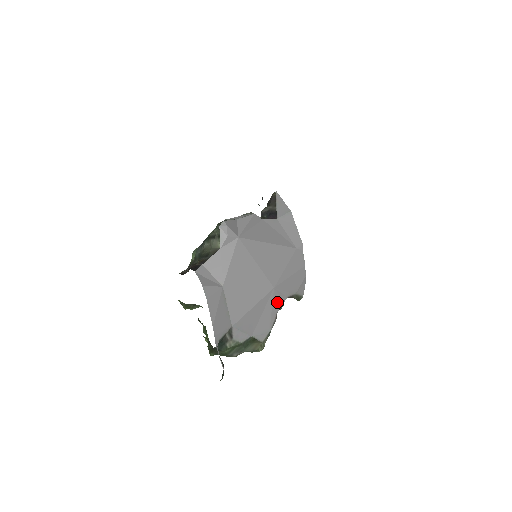
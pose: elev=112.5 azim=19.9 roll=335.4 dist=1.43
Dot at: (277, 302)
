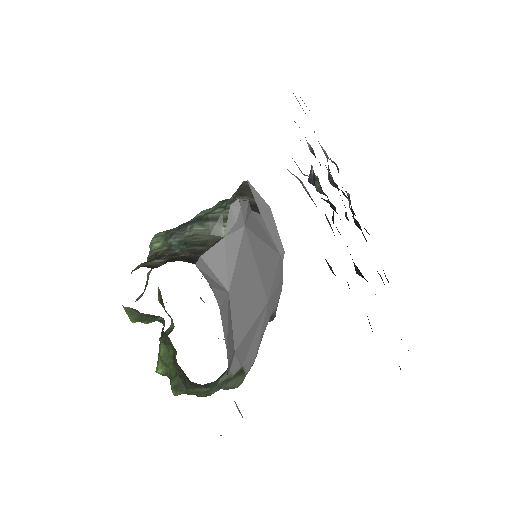
Dot at: (265, 321)
